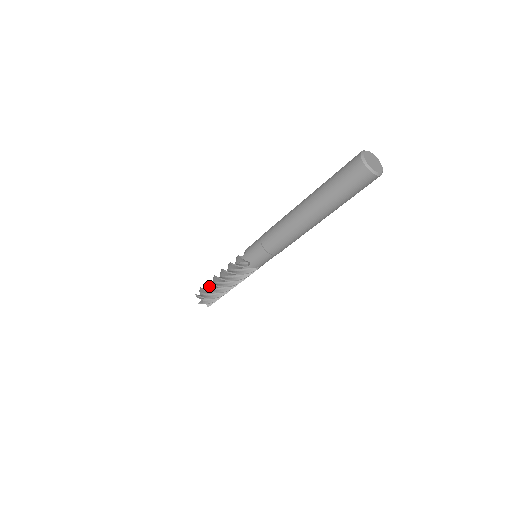
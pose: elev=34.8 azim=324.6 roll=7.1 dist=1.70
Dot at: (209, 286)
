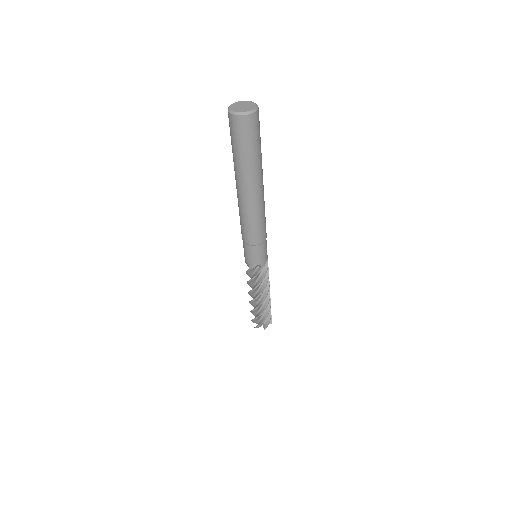
Dot at: (253, 306)
